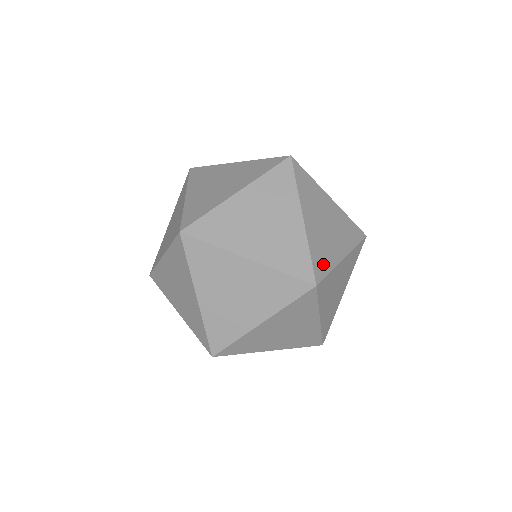
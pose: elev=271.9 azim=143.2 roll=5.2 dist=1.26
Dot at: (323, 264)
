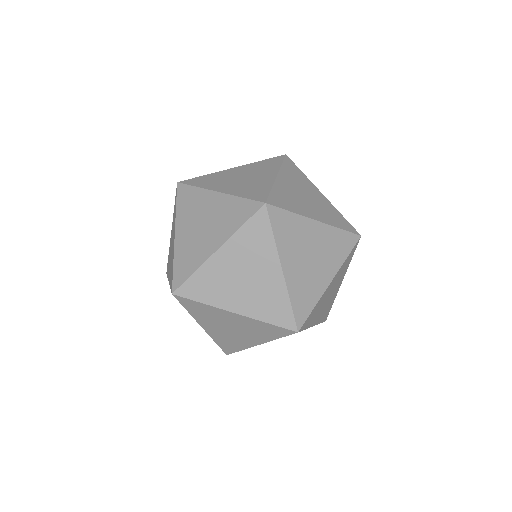
Dot at: (199, 292)
